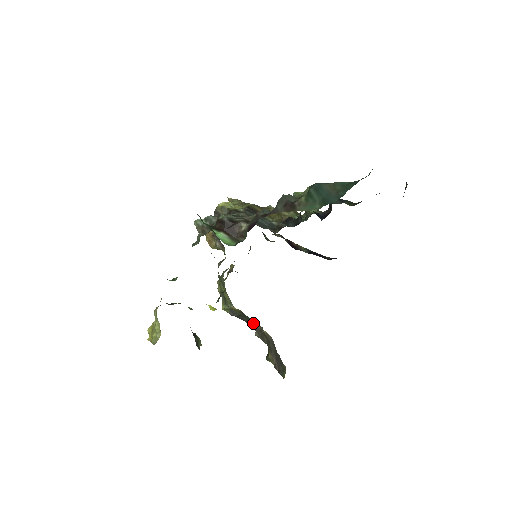
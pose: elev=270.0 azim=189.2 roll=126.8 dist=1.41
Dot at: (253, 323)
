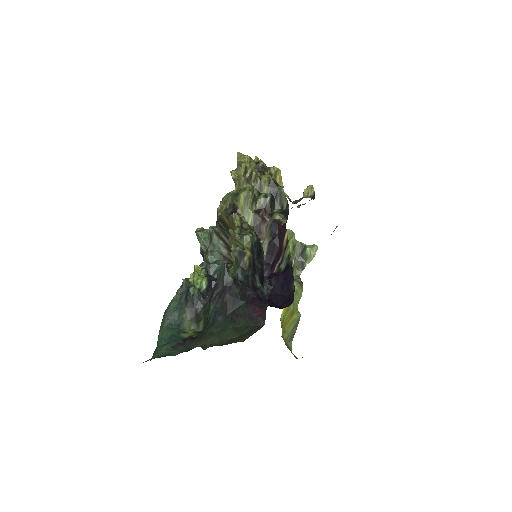
Dot at: occluded
